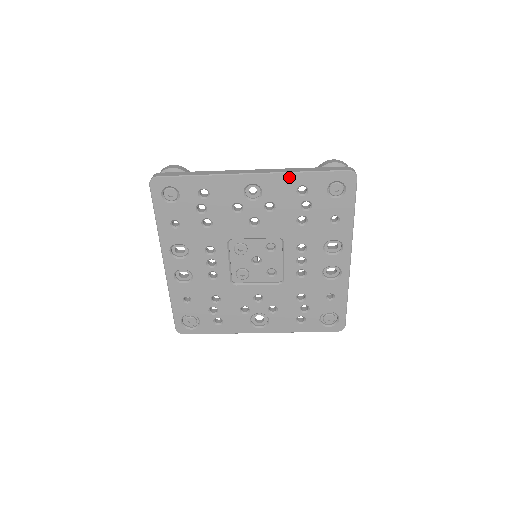
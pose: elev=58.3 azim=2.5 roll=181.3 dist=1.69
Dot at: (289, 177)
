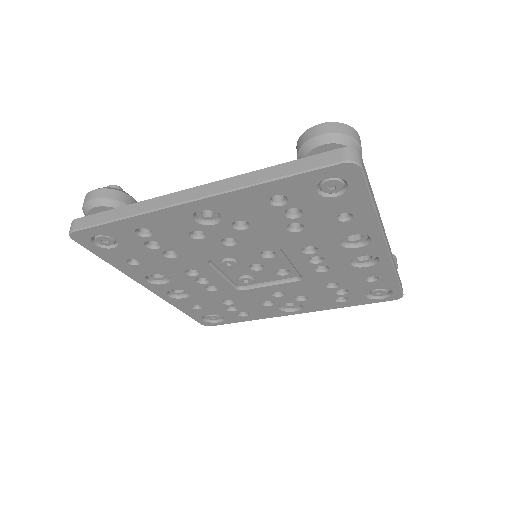
Dot at: (249, 192)
